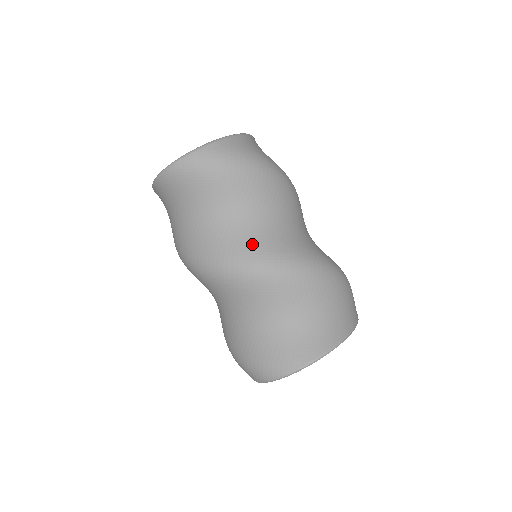
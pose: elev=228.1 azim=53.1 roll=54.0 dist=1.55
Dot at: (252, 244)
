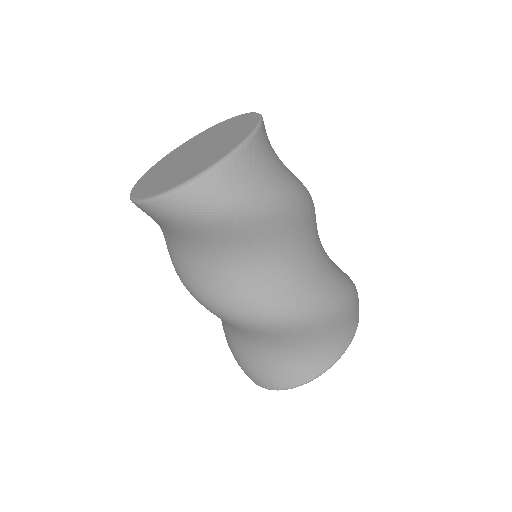
Dot at: (239, 292)
